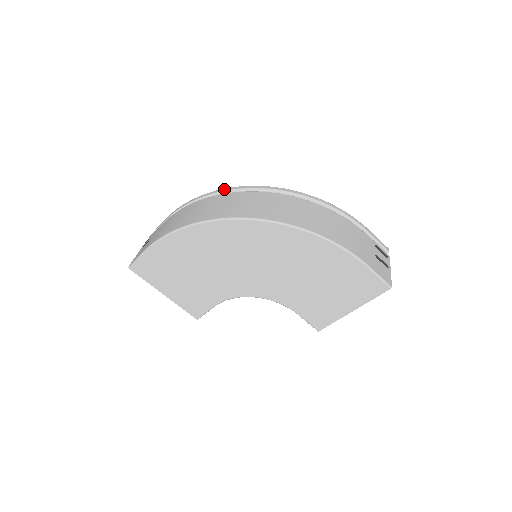
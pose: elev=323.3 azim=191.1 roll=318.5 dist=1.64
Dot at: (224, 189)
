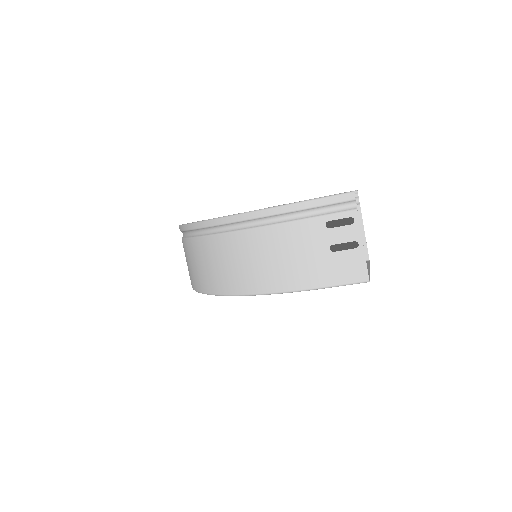
Dot at: (180, 228)
